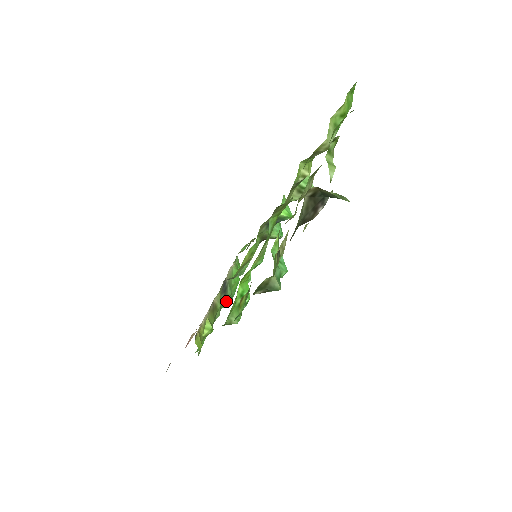
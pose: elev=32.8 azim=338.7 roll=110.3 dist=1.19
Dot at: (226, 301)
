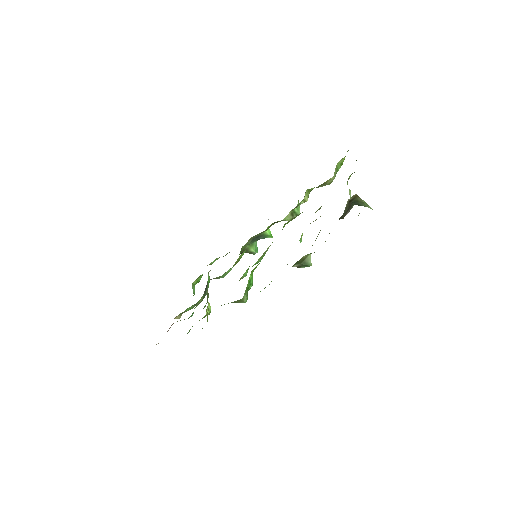
Dot at: occluded
